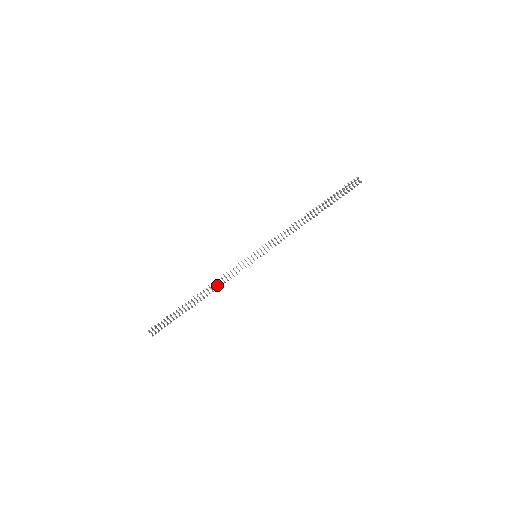
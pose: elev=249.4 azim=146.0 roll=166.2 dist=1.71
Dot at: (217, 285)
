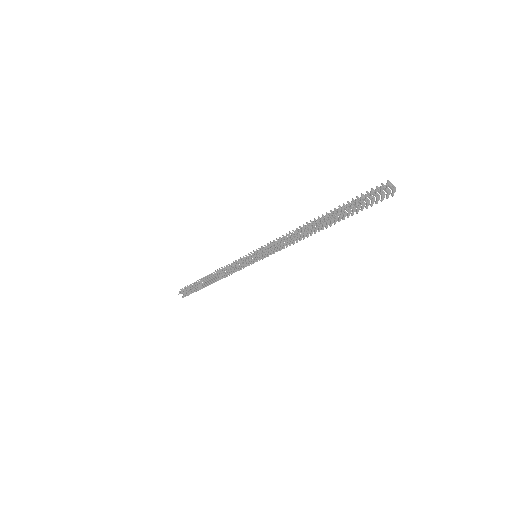
Dot at: (224, 272)
